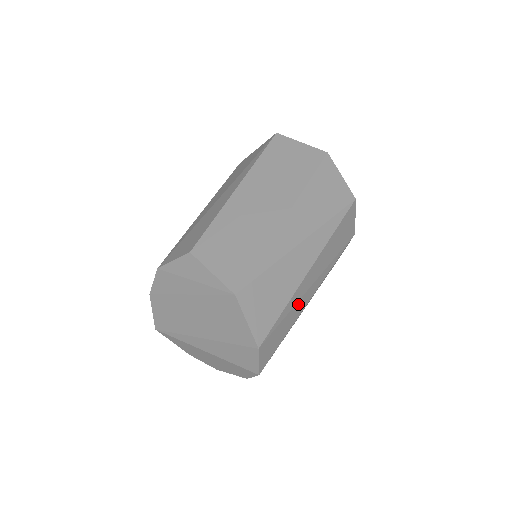
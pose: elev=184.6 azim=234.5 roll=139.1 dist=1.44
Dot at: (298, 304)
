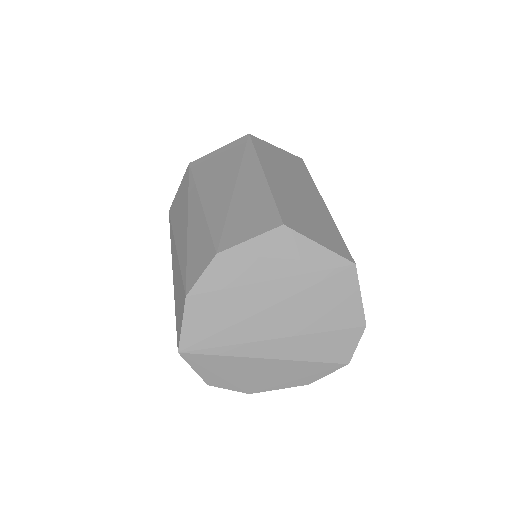
Dot at: occluded
